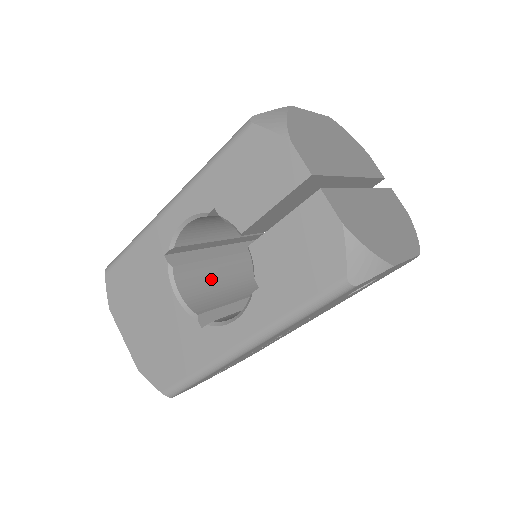
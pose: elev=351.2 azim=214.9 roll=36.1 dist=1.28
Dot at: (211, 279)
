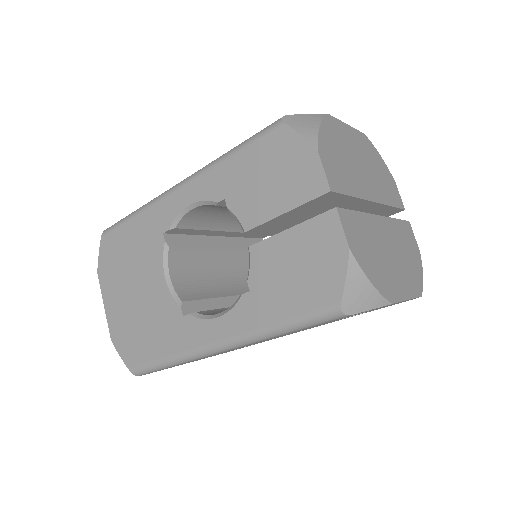
Dot at: (205, 268)
